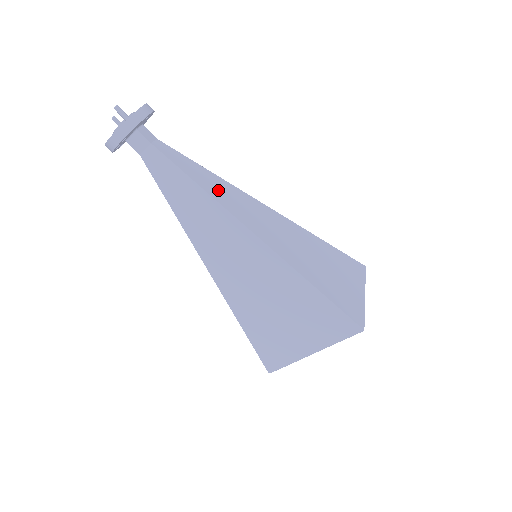
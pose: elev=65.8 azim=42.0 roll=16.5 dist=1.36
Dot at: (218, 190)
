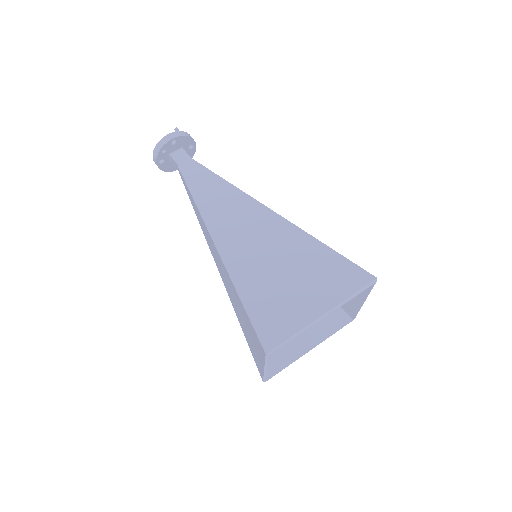
Dot at: occluded
